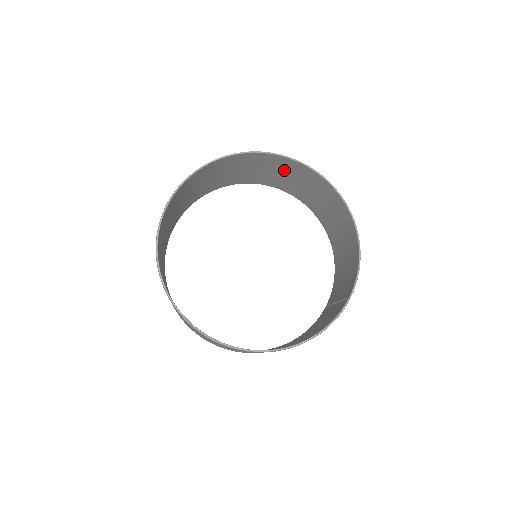
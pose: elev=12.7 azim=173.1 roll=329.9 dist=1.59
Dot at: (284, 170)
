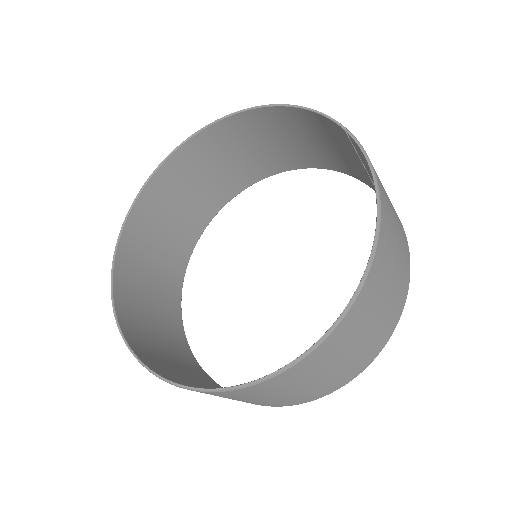
Dot at: (180, 187)
